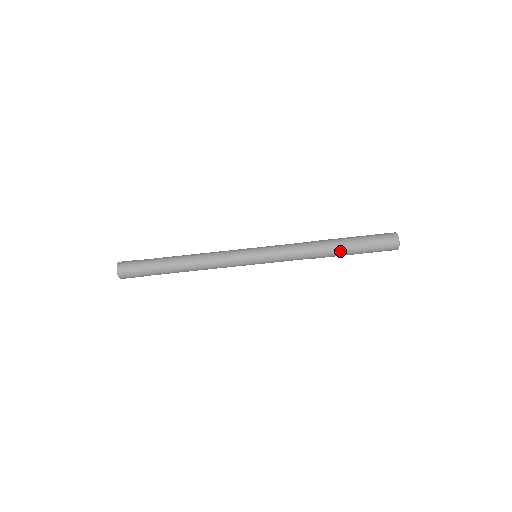
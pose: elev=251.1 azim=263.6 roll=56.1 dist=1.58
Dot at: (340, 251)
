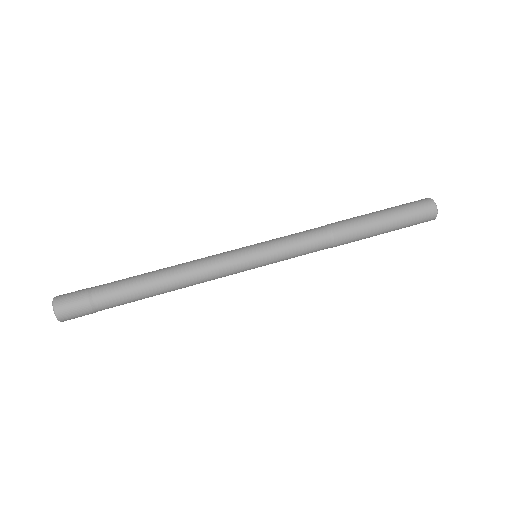
Dot at: (367, 232)
